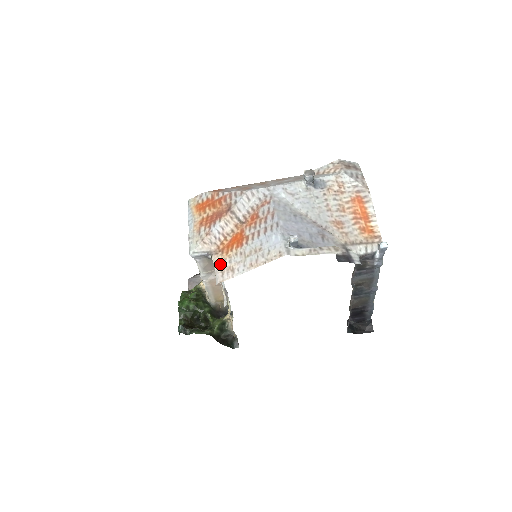
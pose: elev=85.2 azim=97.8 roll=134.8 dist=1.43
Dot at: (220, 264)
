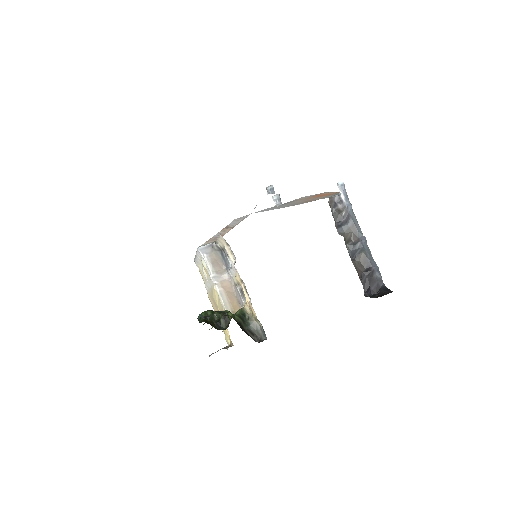
Dot at: occluded
